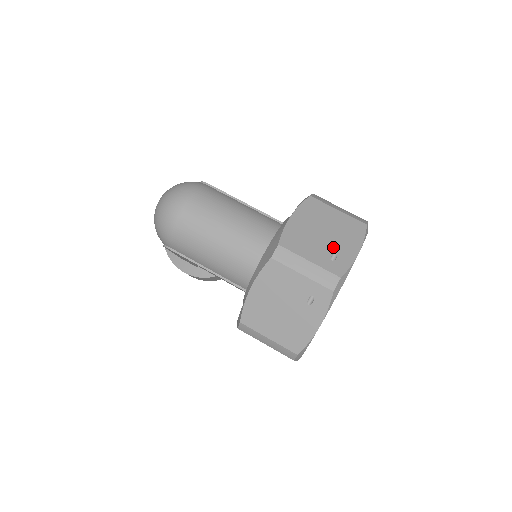
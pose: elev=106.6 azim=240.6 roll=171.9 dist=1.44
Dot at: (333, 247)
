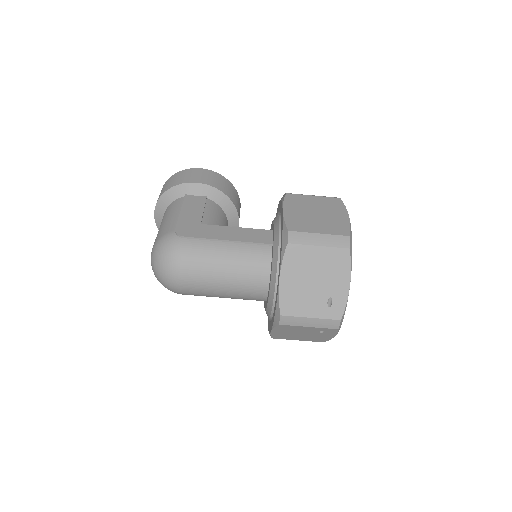
Dot at: (326, 293)
